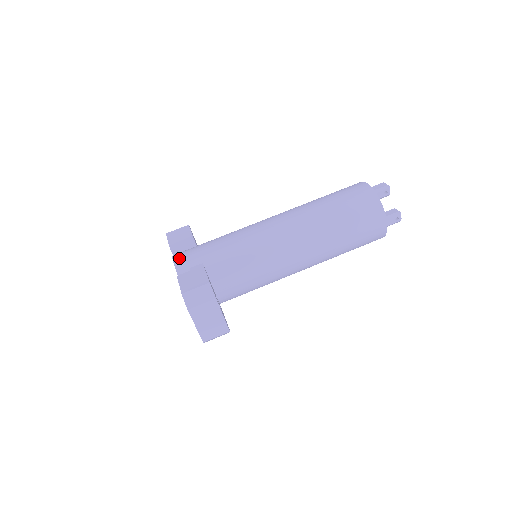
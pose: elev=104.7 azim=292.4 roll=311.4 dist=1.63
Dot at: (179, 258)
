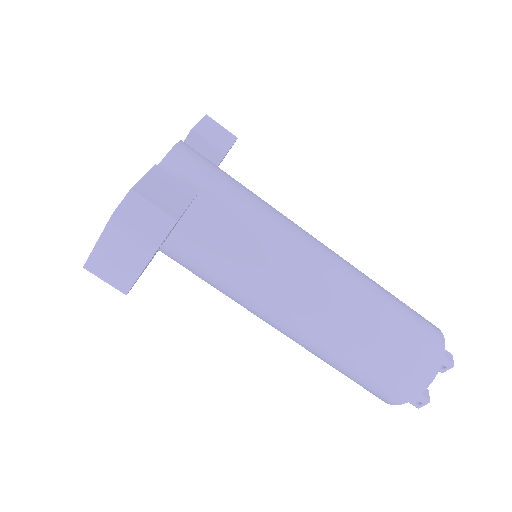
Dot at: (185, 151)
